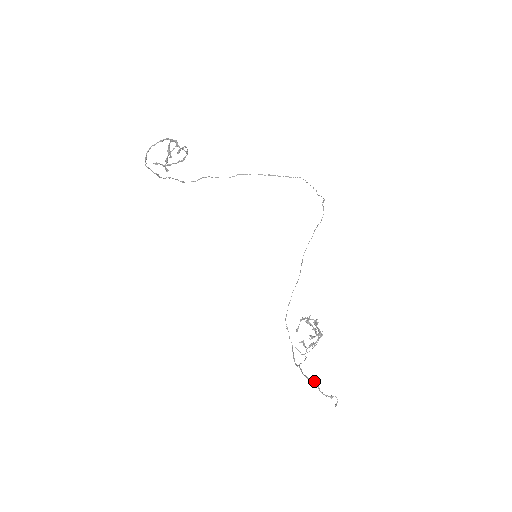
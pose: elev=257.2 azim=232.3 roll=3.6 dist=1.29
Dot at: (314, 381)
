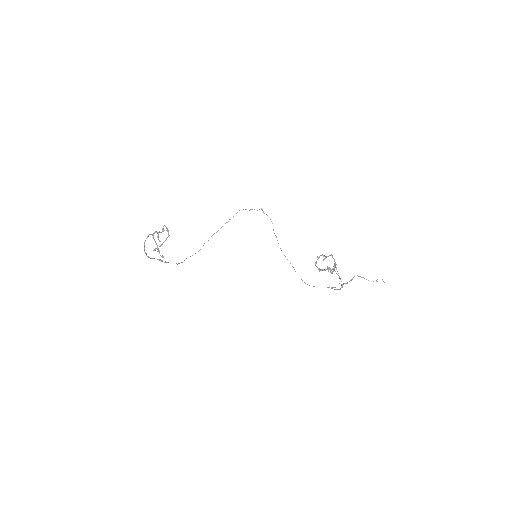
Dot at: occluded
